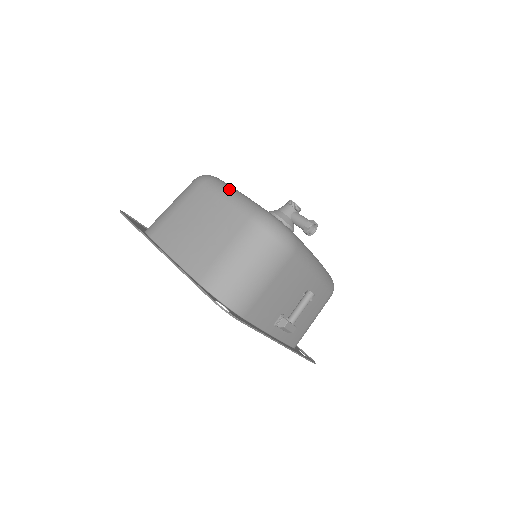
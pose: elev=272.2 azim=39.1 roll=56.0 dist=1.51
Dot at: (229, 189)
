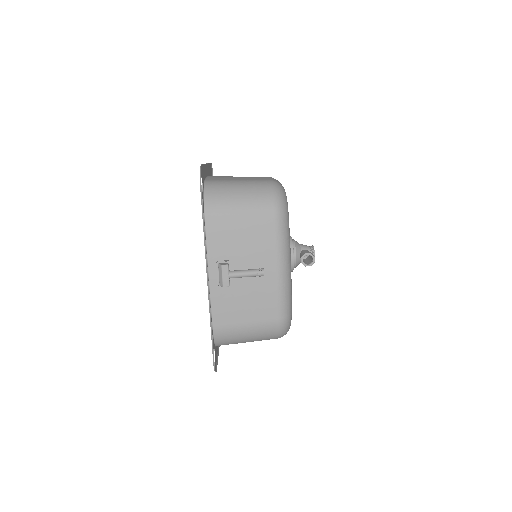
Dot at: occluded
